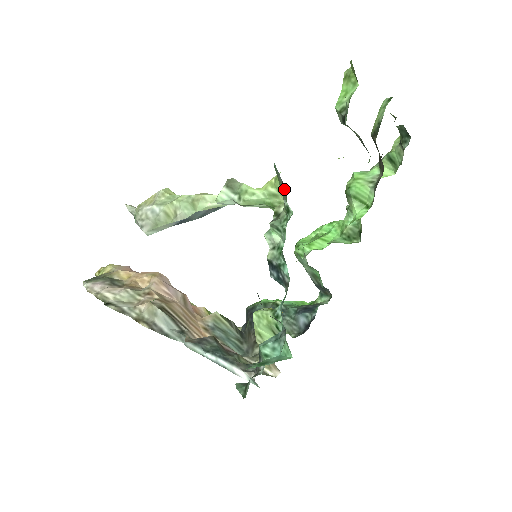
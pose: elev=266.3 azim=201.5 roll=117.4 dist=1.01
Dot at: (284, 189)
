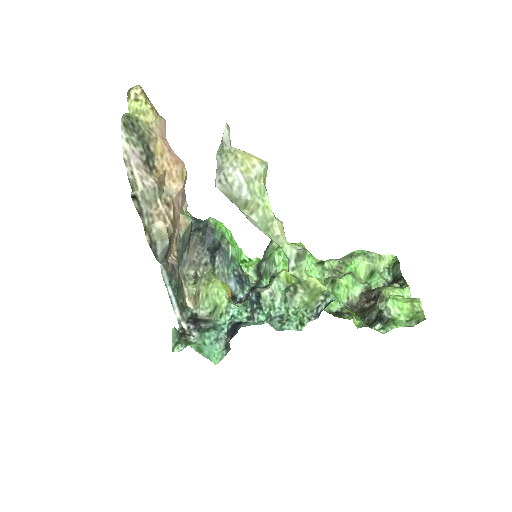
Dot at: (315, 318)
